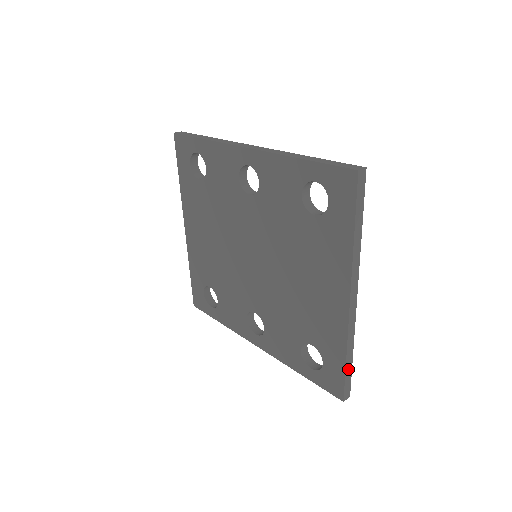
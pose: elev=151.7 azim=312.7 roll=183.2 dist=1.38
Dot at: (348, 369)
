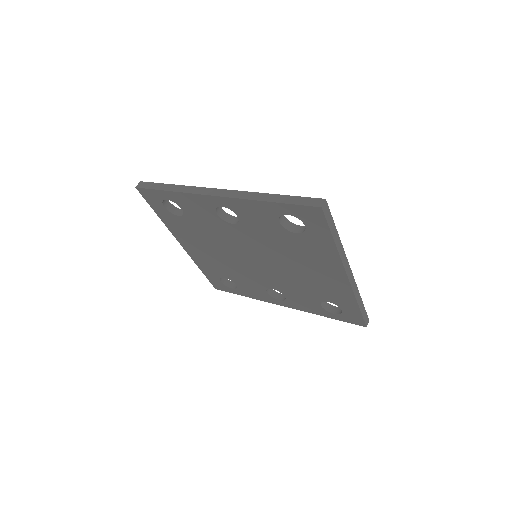
Dot at: (362, 309)
